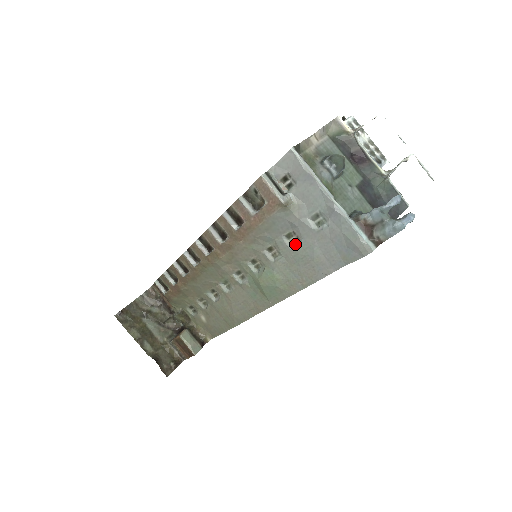
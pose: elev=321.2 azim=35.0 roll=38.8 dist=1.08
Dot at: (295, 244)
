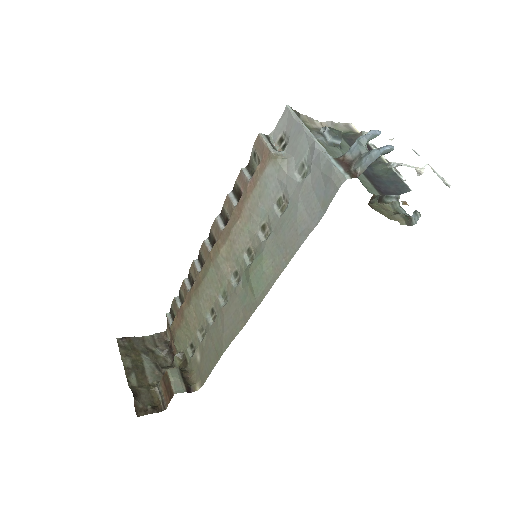
Dot at: (284, 211)
